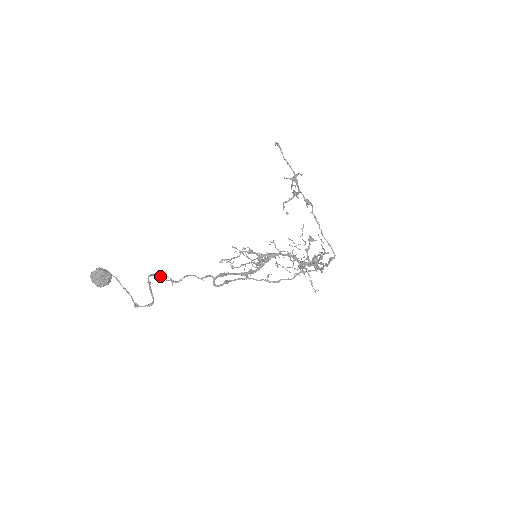
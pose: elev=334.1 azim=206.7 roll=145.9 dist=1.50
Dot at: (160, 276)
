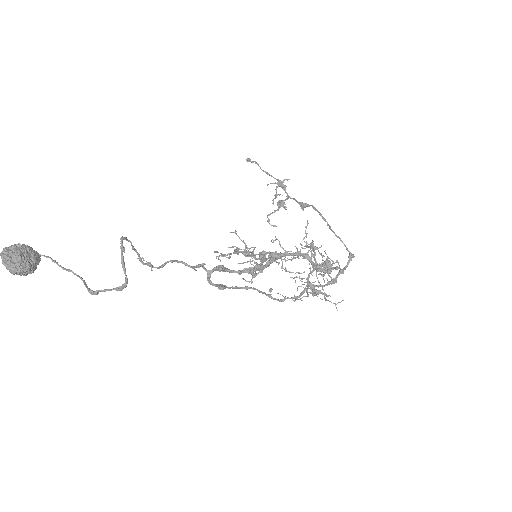
Dot at: (135, 249)
